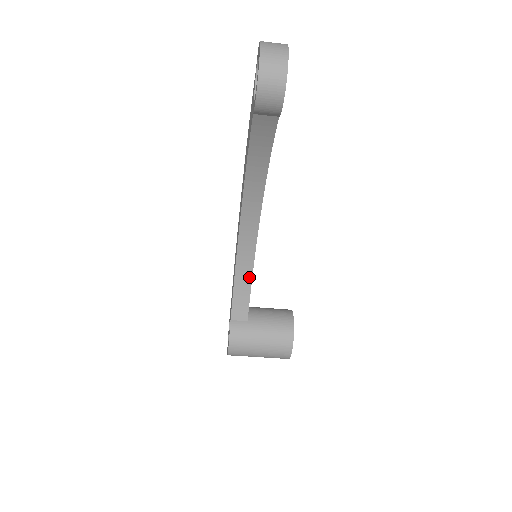
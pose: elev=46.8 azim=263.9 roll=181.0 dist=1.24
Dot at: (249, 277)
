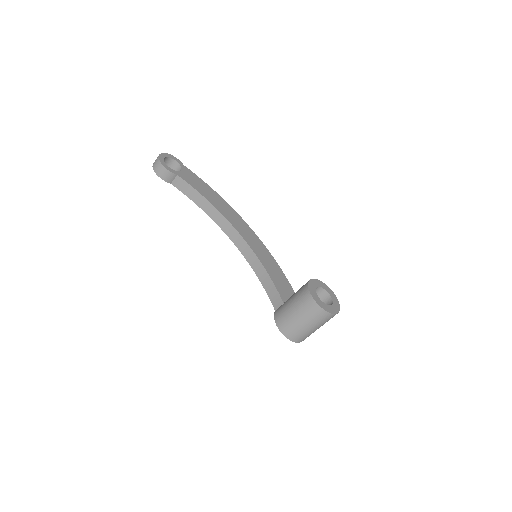
Dot at: (266, 273)
